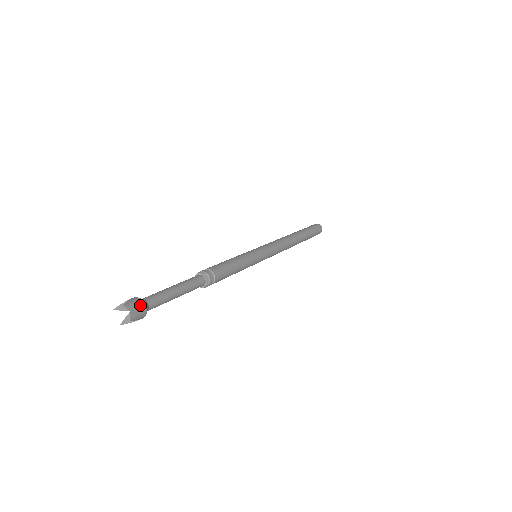
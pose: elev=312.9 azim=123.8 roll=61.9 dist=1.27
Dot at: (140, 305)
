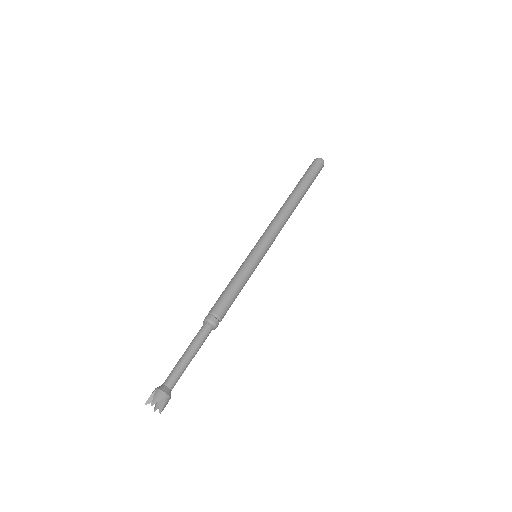
Dot at: (164, 397)
